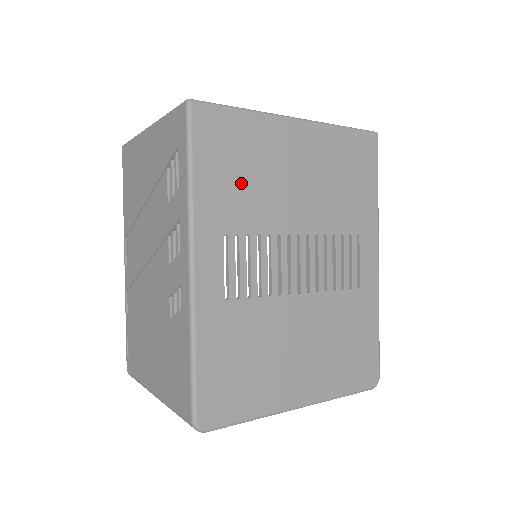
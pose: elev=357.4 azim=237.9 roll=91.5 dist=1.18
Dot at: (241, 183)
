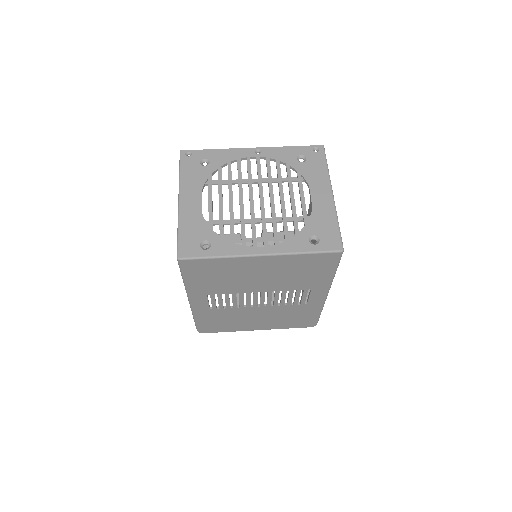
Dot at: (217, 281)
